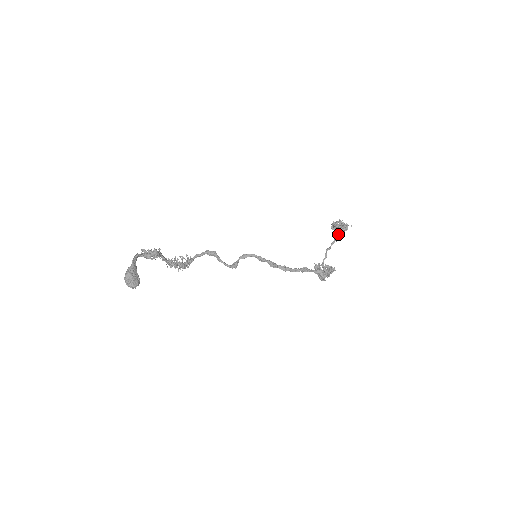
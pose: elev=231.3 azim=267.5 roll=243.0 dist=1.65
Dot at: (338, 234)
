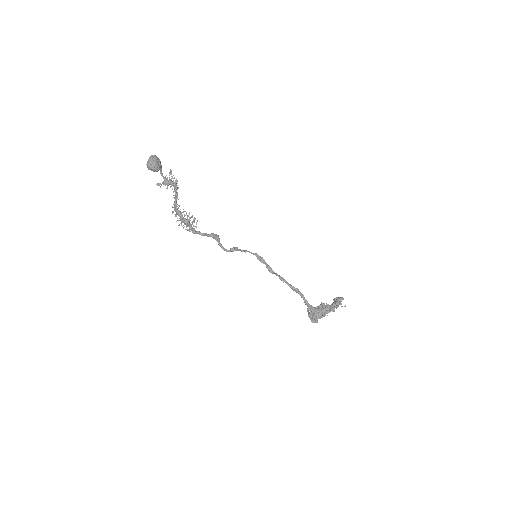
Dot at: (332, 306)
